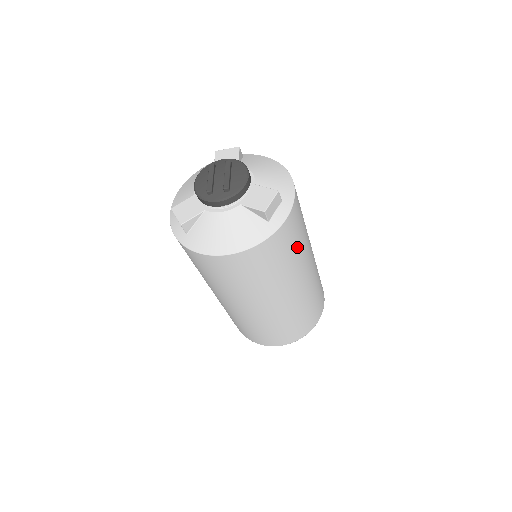
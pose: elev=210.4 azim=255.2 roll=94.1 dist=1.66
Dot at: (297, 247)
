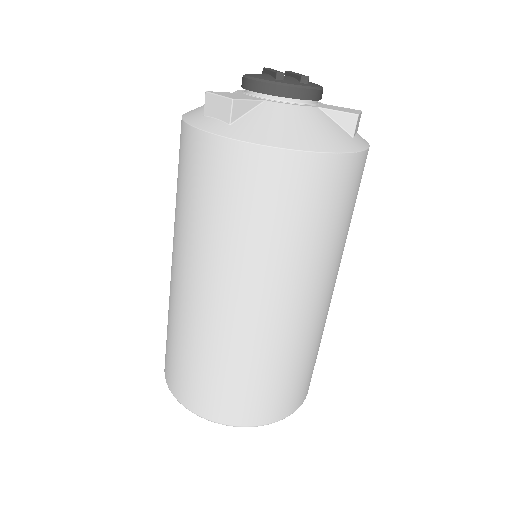
Dot at: occluded
